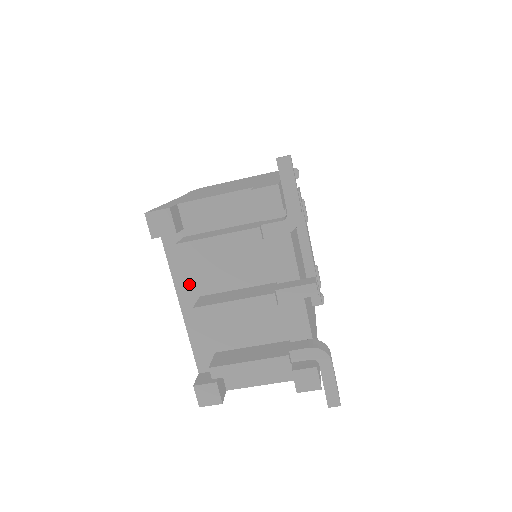
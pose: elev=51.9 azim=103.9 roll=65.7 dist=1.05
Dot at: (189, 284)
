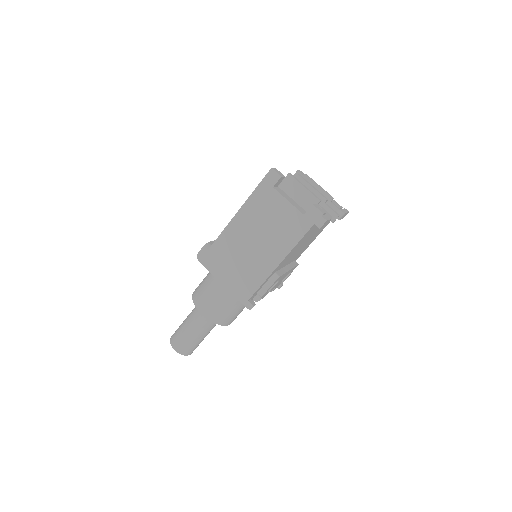
Dot at: occluded
